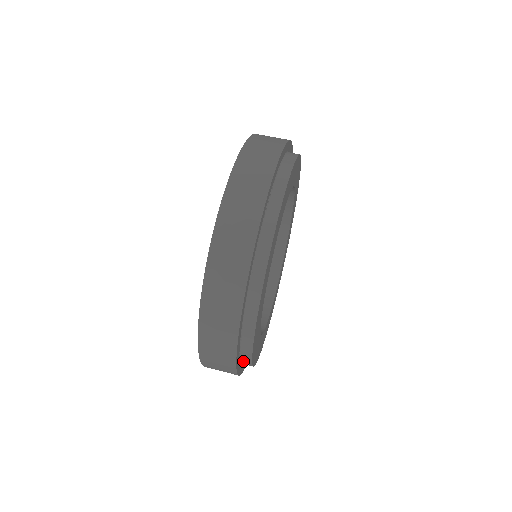
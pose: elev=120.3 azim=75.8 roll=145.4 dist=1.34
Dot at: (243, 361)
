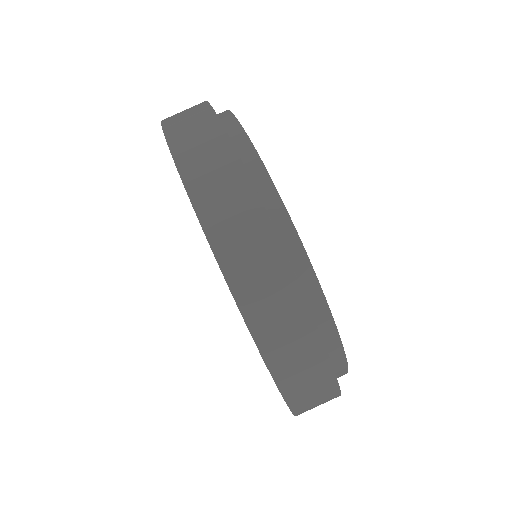
Dot at: (335, 370)
